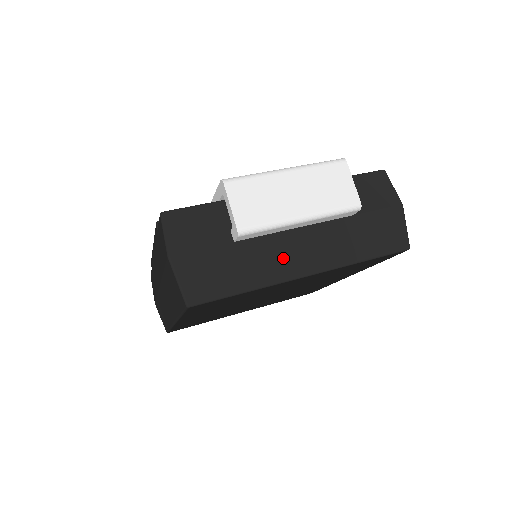
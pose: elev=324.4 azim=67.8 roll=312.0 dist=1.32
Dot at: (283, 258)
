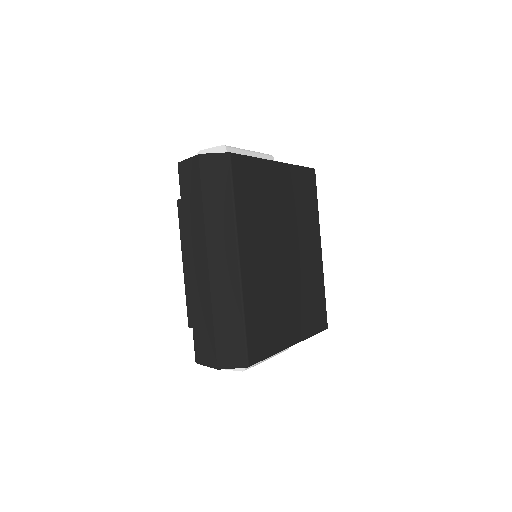
Dot at: occluded
